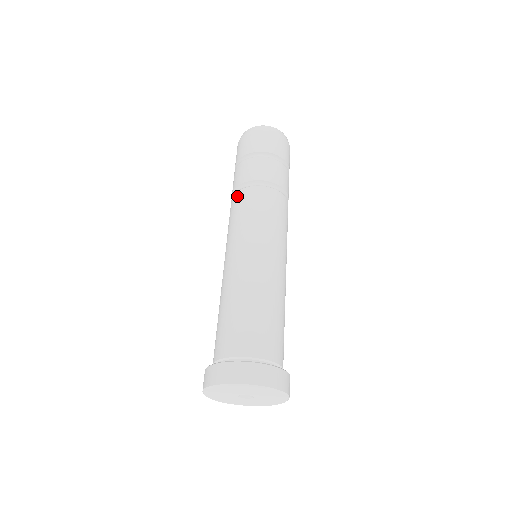
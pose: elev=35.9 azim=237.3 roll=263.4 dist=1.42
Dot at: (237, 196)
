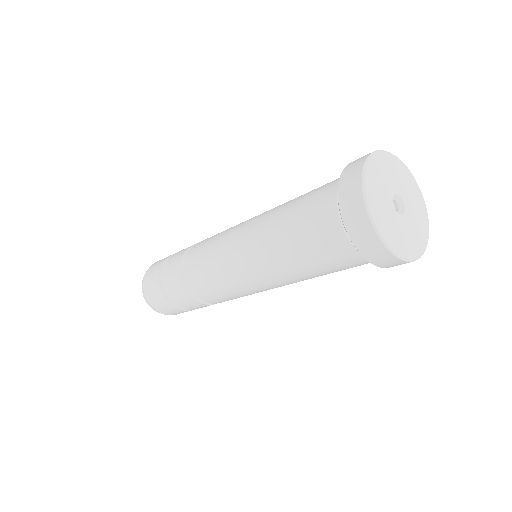
Dot at: (201, 241)
